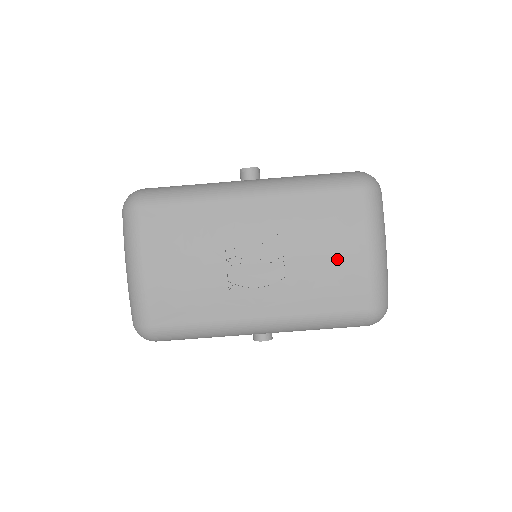
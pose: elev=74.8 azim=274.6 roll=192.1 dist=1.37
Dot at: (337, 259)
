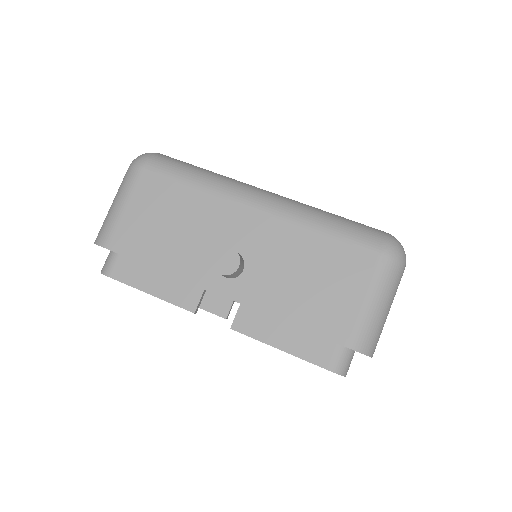
Dot at: occluded
